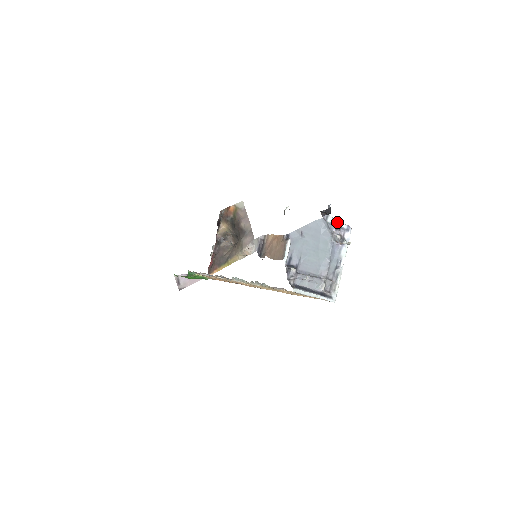
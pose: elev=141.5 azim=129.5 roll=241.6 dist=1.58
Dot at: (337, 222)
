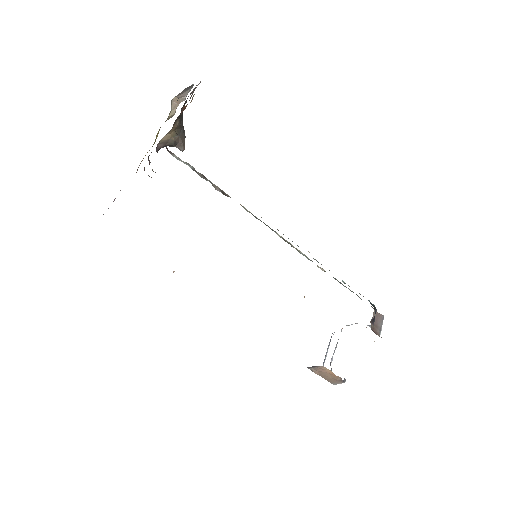
Dot at: (380, 332)
